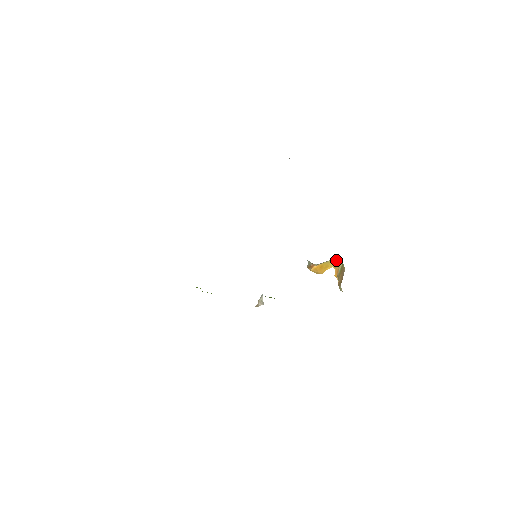
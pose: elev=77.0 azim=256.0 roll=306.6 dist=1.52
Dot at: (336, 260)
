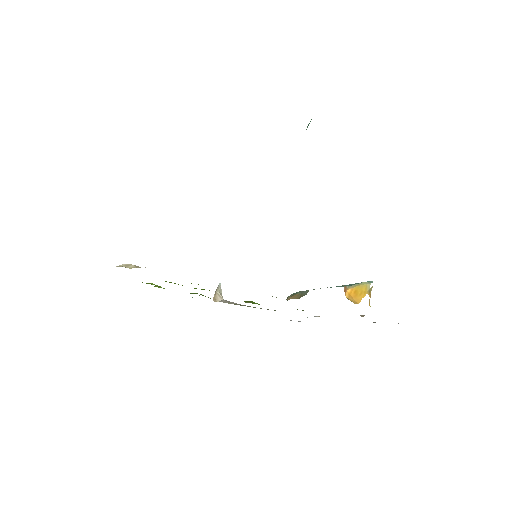
Dot at: (370, 284)
